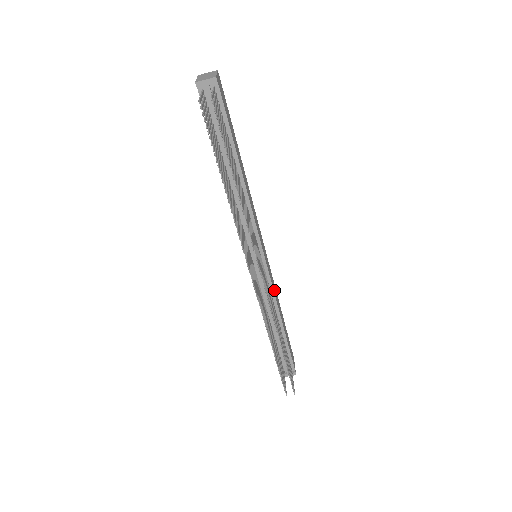
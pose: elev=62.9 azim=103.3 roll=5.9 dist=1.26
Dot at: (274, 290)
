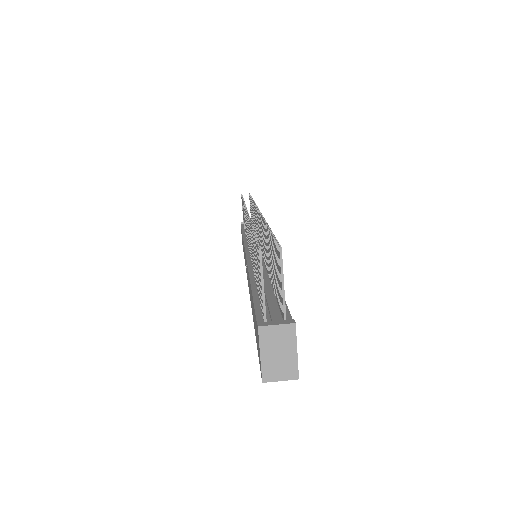
Dot at: occluded
